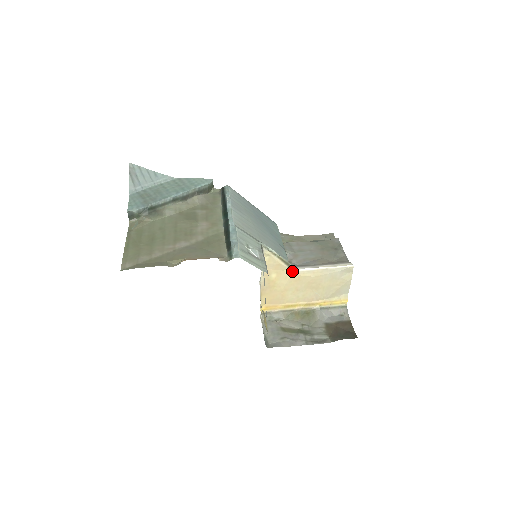
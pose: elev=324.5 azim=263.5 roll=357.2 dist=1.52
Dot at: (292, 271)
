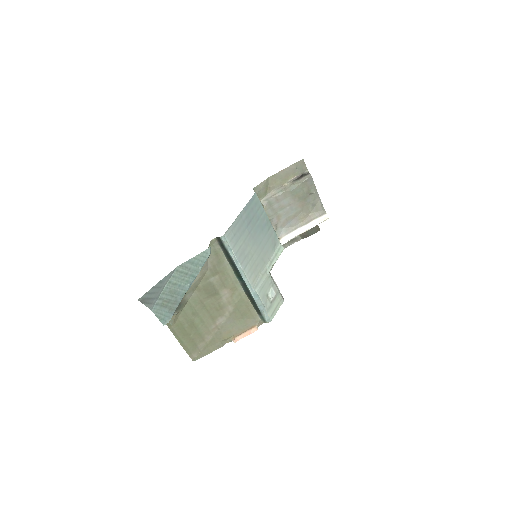
Dot at: occluded
